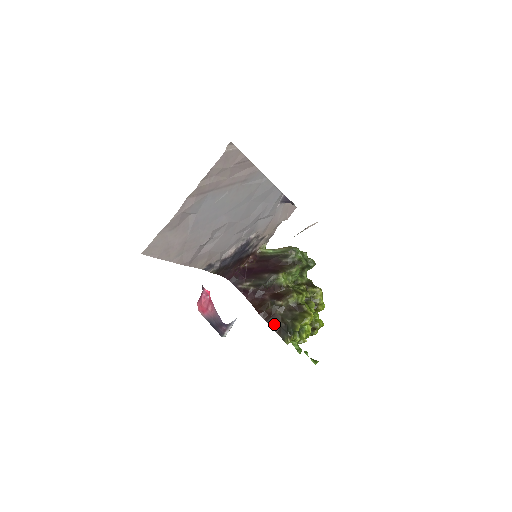
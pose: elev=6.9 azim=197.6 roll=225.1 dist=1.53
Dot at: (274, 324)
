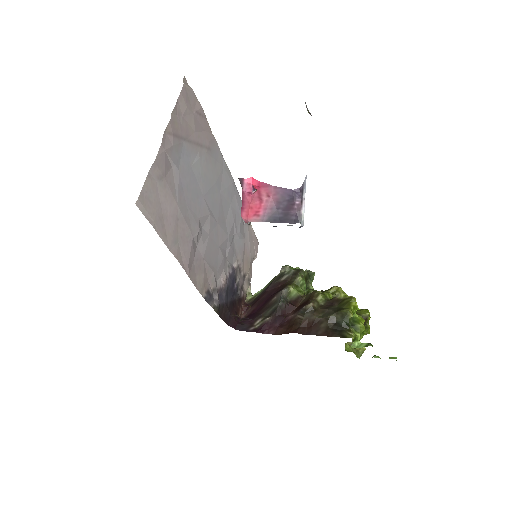
Dot at: (321, 330)
